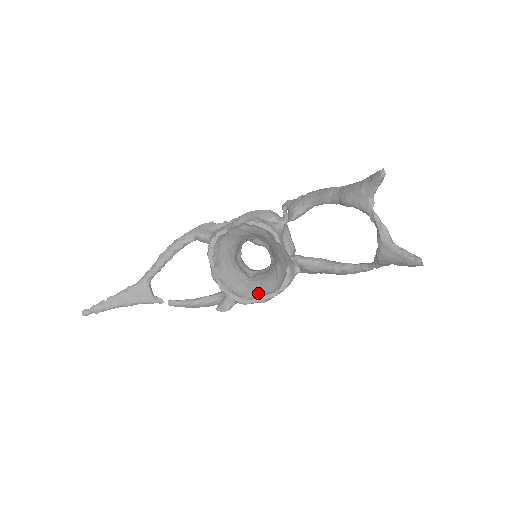
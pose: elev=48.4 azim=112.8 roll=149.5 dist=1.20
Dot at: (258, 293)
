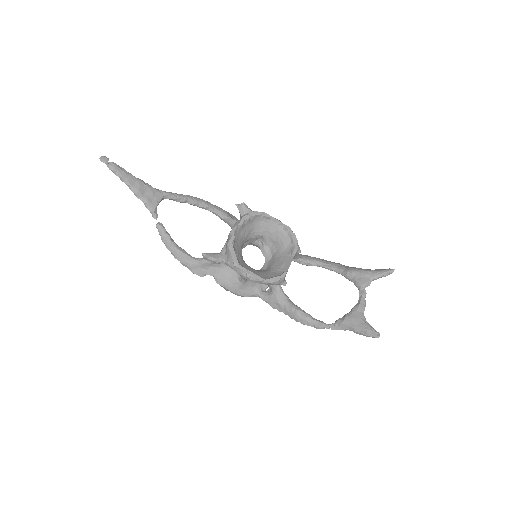
Dot at: (248, 269)
